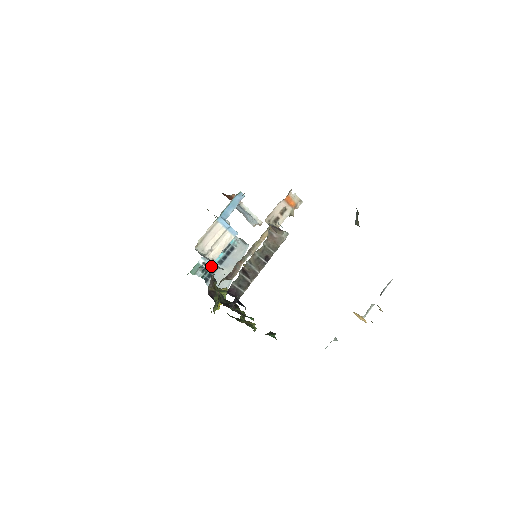
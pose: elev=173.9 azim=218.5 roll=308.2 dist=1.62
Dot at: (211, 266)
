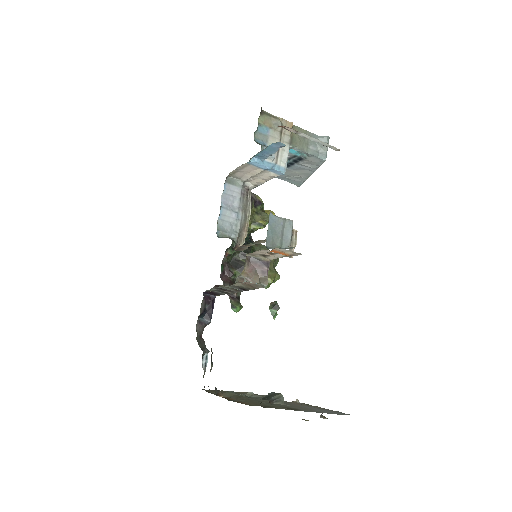
Dot at: occluded
